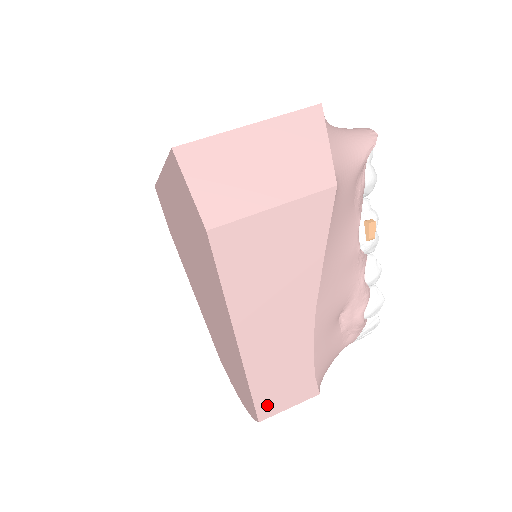
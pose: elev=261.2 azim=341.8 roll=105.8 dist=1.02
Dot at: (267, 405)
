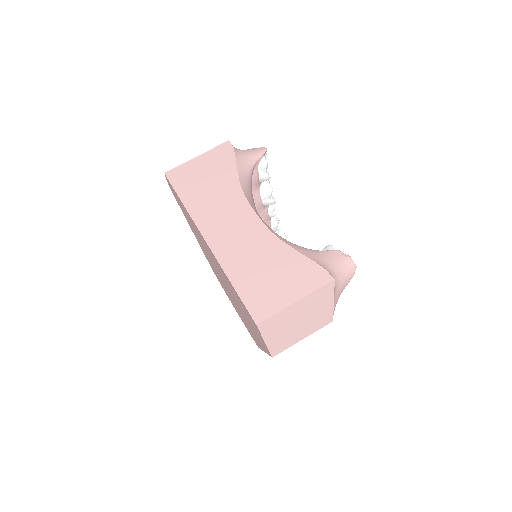
Dot at: occluded
